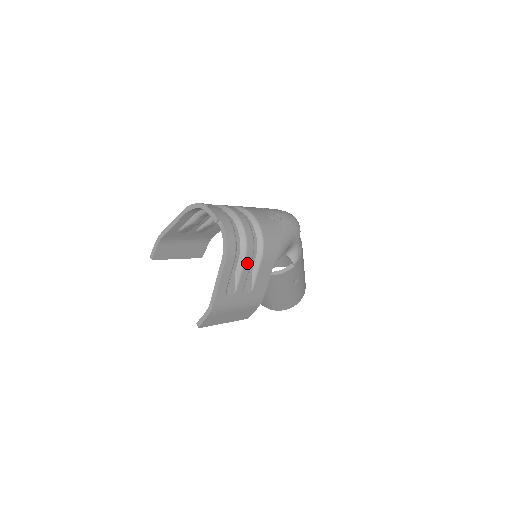
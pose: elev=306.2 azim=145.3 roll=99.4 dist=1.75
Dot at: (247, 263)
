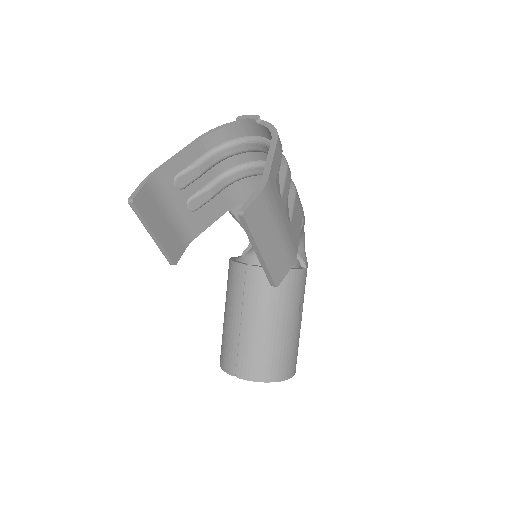
Dot at: (288, 177)
